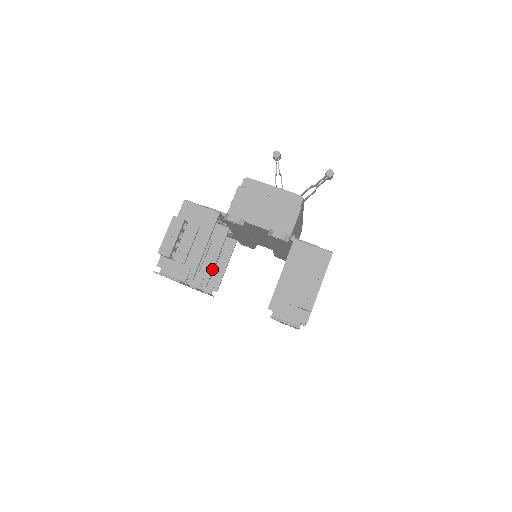
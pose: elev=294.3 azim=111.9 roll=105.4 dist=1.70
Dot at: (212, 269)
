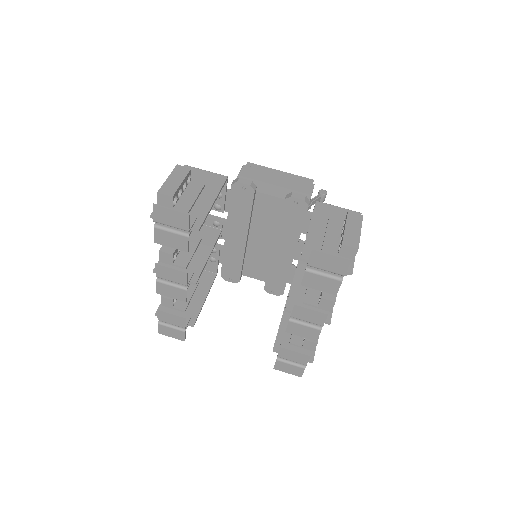
Dot at: (203, 266)
